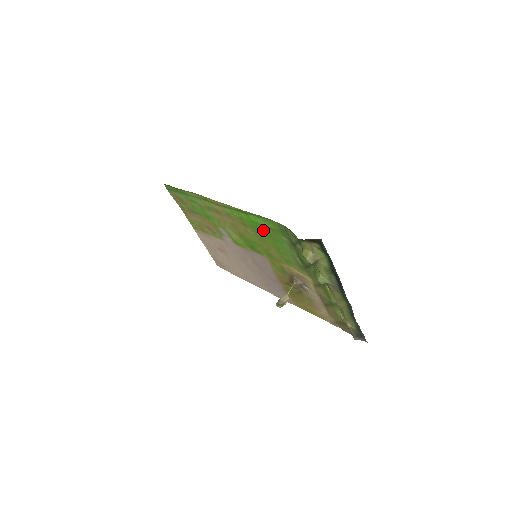
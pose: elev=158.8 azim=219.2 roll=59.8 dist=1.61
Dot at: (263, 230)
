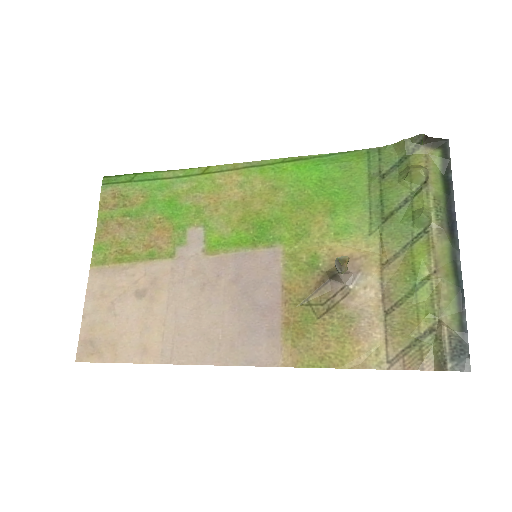
Dot at: (321, 178)
